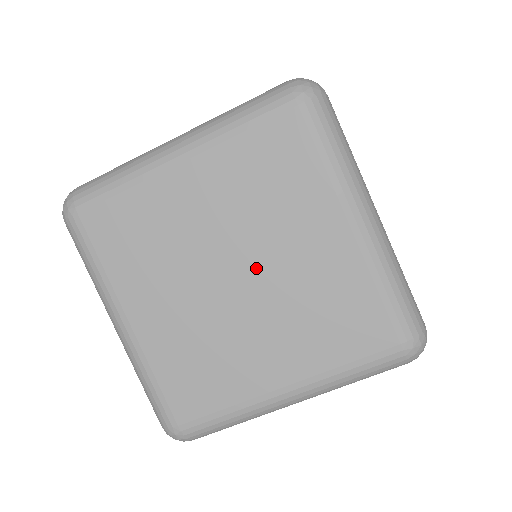
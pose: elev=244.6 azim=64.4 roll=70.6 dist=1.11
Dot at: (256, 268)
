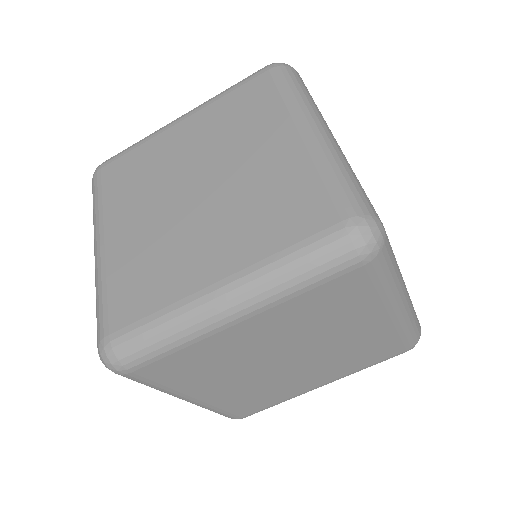
Dot at: (308, 352)
